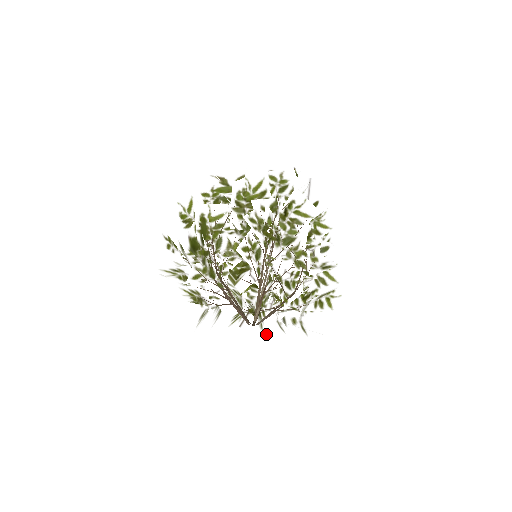
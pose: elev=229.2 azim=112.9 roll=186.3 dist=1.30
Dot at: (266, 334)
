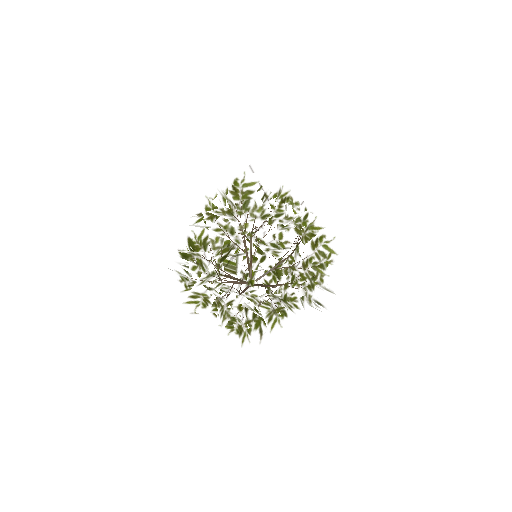
Dot at: (293, 309)
